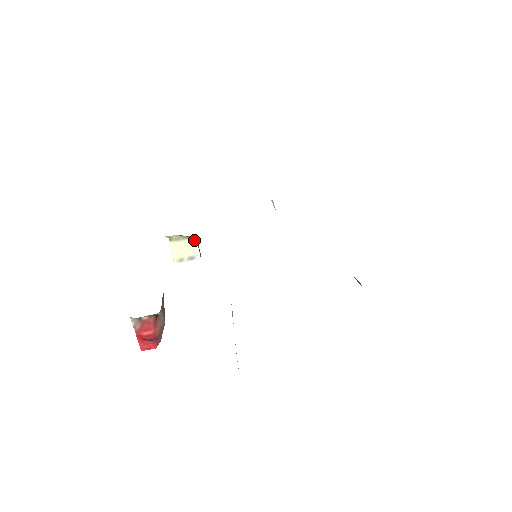
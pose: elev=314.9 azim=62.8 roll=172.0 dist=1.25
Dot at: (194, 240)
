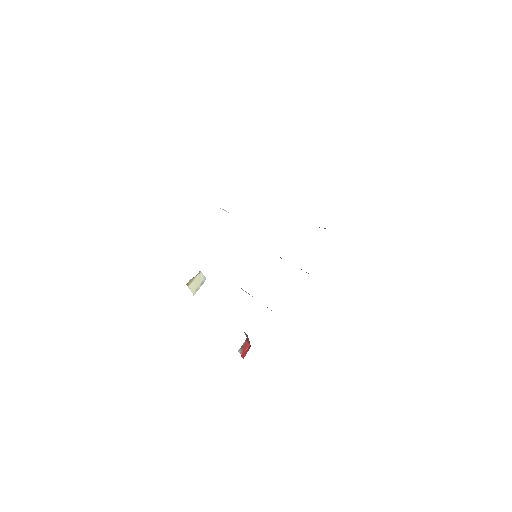
Dot at: (200, 273)
